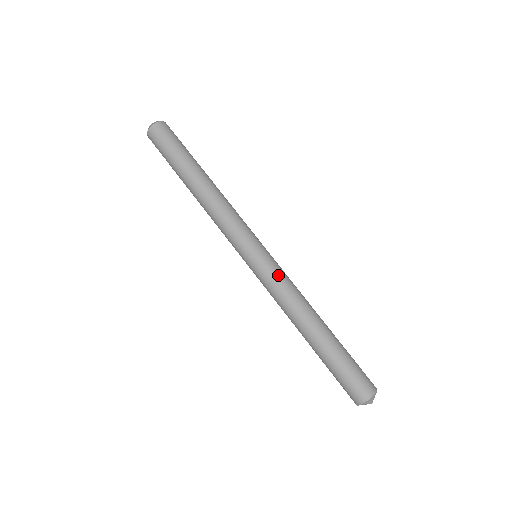
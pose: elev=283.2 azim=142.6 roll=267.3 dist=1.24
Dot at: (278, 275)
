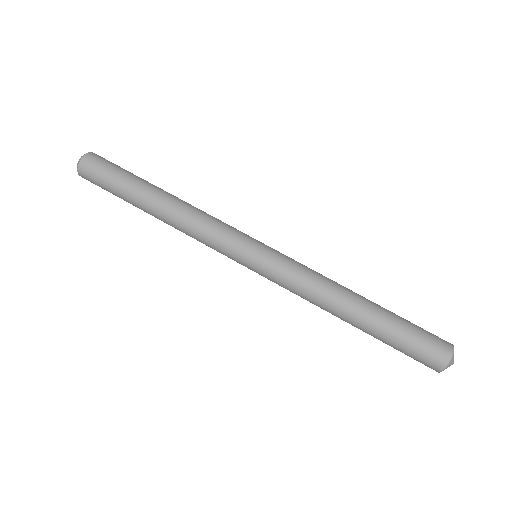
Dot at: (288, 269)
